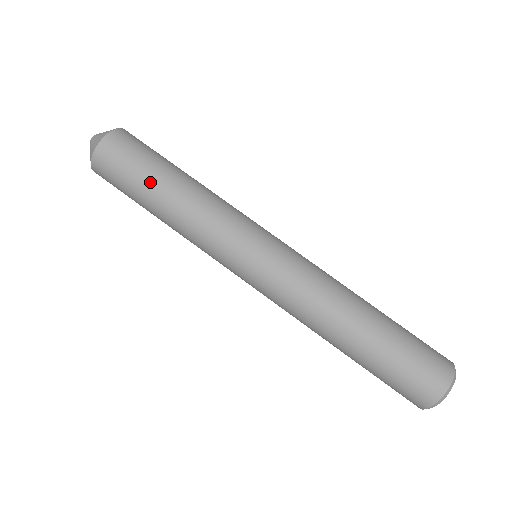
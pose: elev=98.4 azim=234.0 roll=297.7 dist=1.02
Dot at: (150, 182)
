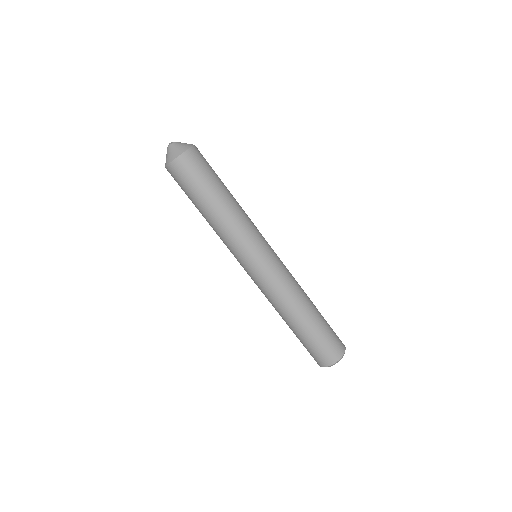
Dot at: (195, 202)
